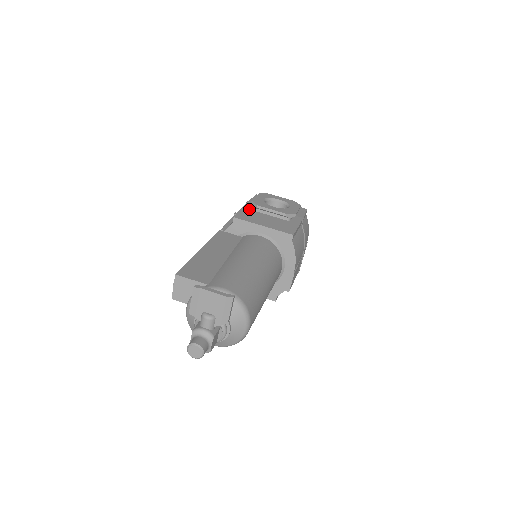
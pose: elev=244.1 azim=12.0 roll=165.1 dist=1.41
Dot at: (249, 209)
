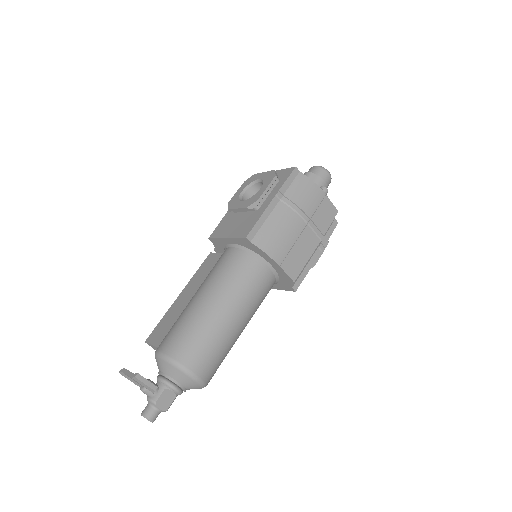
Dot at: (230, 213)
